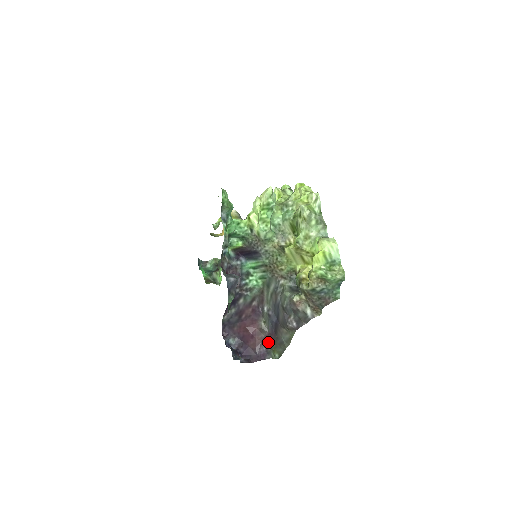
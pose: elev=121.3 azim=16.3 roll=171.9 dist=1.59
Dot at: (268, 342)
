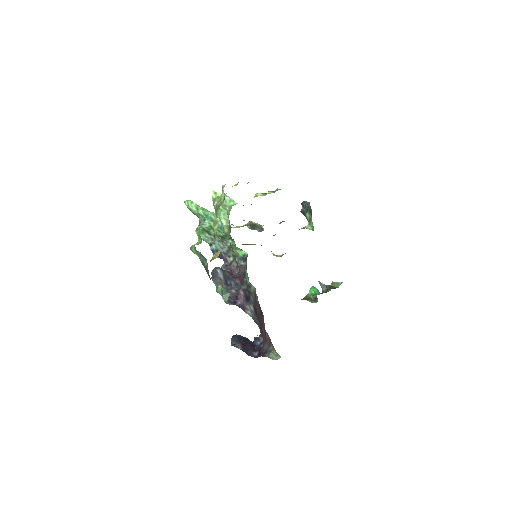
Dot at: (270, 341)
